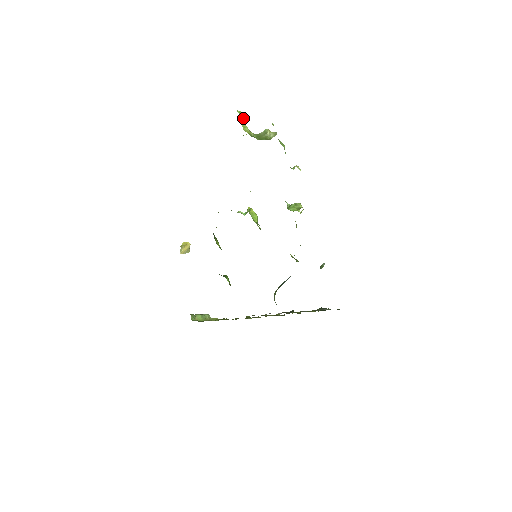
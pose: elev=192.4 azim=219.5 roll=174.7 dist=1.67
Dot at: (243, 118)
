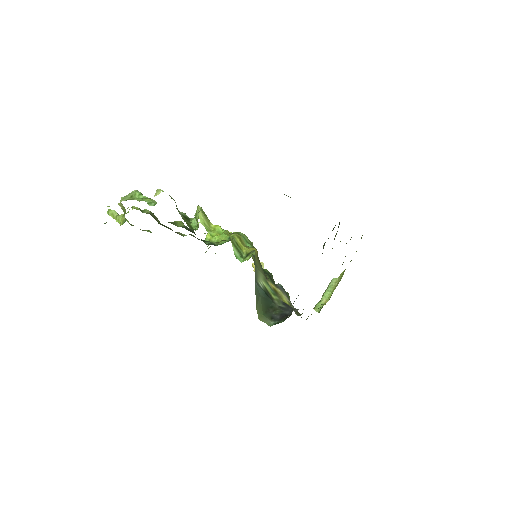
Dot at: (113, 213)
